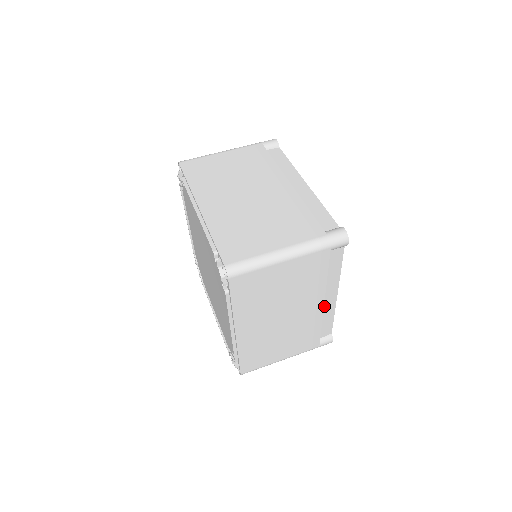
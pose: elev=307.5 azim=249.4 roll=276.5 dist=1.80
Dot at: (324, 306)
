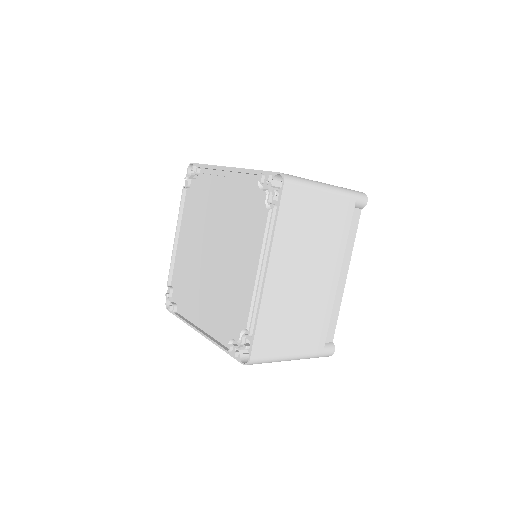
Dot at: occluded
